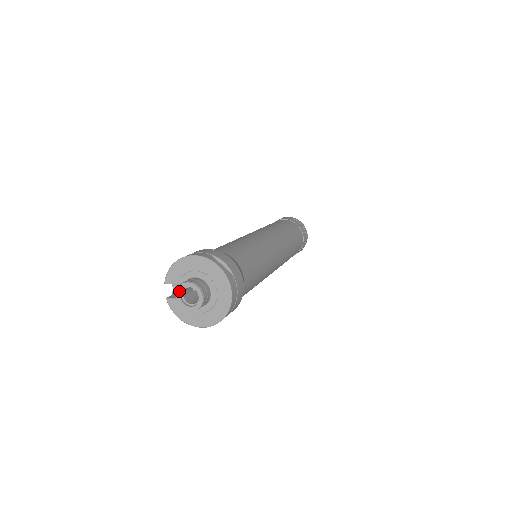
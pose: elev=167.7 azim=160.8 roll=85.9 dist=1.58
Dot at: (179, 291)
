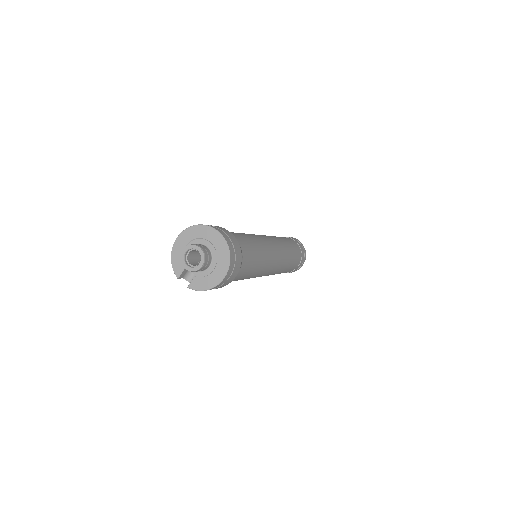
Dot at: (184, 262)
